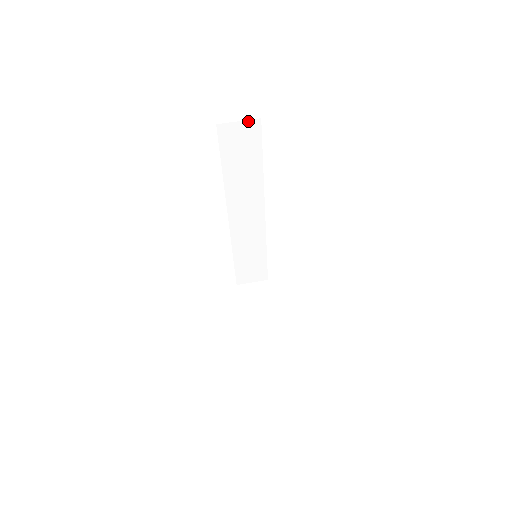
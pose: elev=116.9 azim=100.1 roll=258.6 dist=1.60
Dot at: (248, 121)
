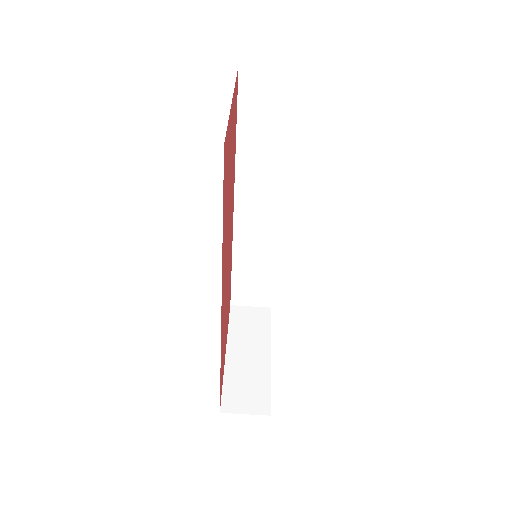
Dot at: (281, 70)
